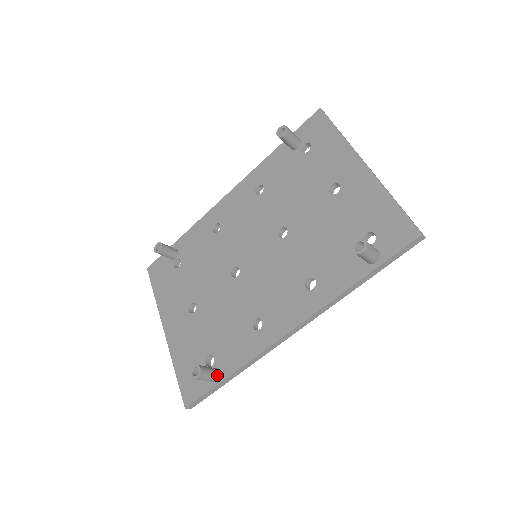
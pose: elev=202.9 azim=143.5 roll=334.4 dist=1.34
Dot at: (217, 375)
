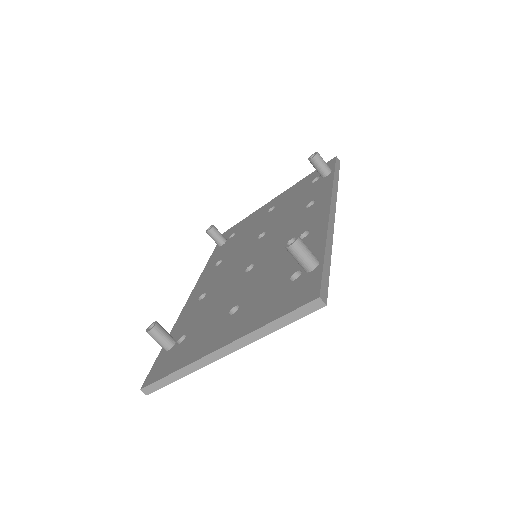
Dot at: occluded
